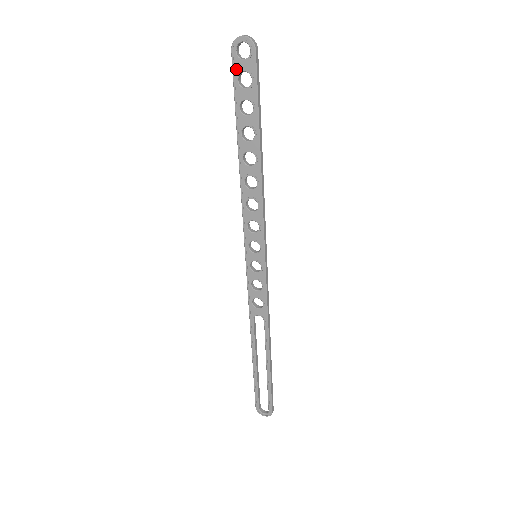
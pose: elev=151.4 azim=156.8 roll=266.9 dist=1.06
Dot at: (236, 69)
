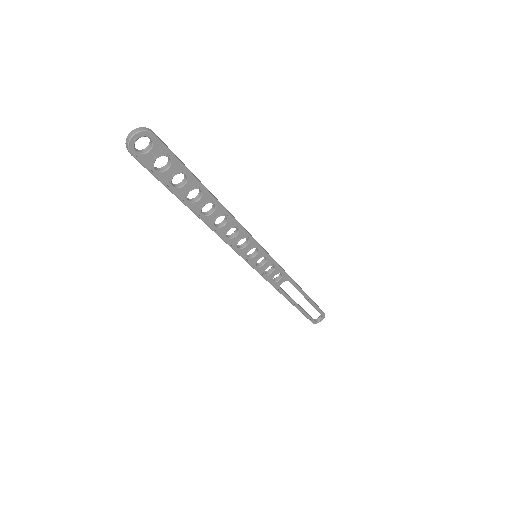
Dot at: (147, 164)
